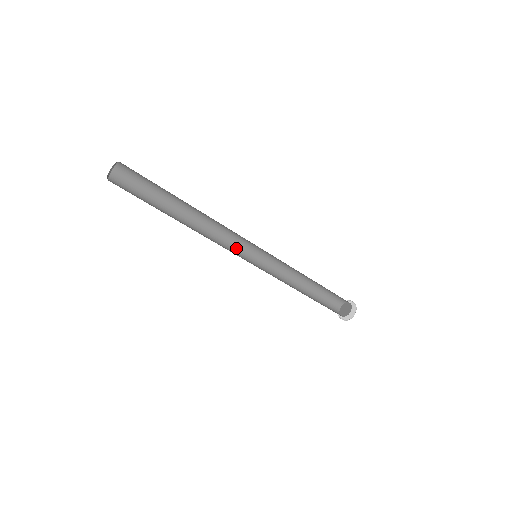
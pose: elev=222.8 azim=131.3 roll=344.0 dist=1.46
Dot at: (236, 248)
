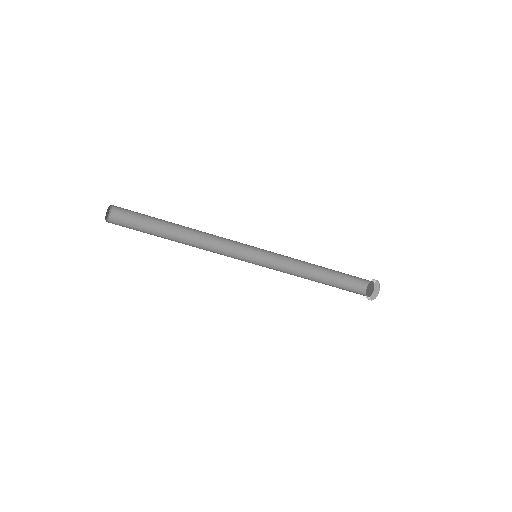
Dot at: (237, 252)
